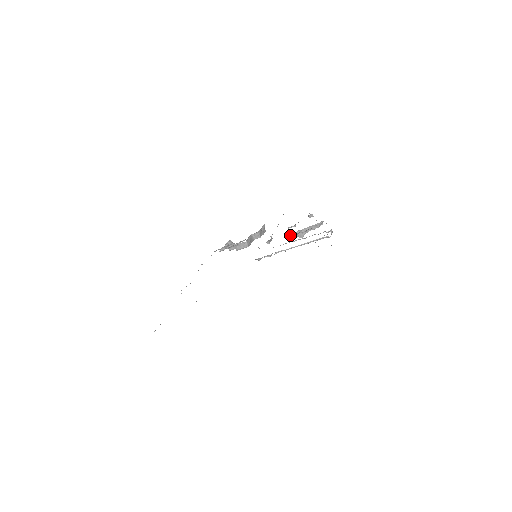
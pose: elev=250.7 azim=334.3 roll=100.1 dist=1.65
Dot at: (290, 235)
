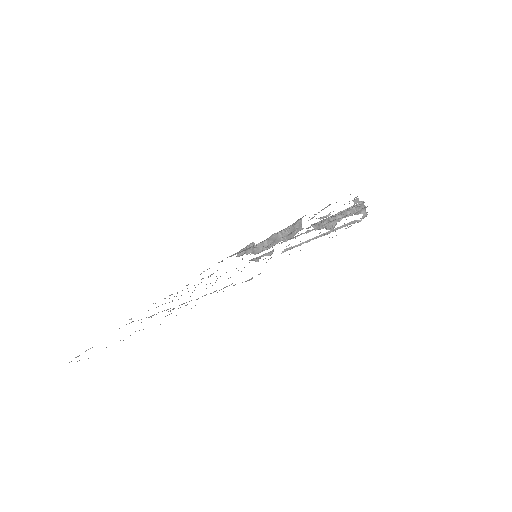
Dot at: (315, 227)
